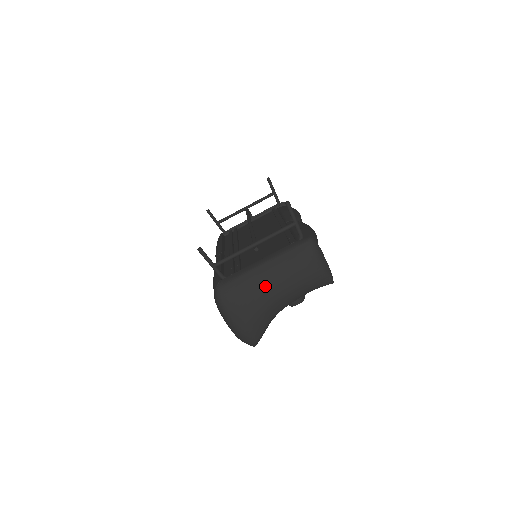
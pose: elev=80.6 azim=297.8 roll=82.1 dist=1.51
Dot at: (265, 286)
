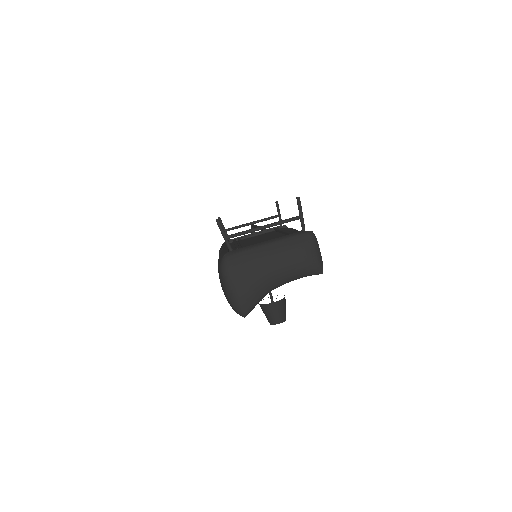
Dot at: (266, 262)
